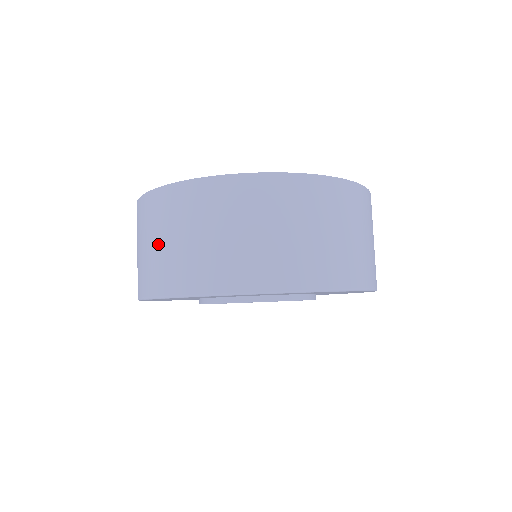
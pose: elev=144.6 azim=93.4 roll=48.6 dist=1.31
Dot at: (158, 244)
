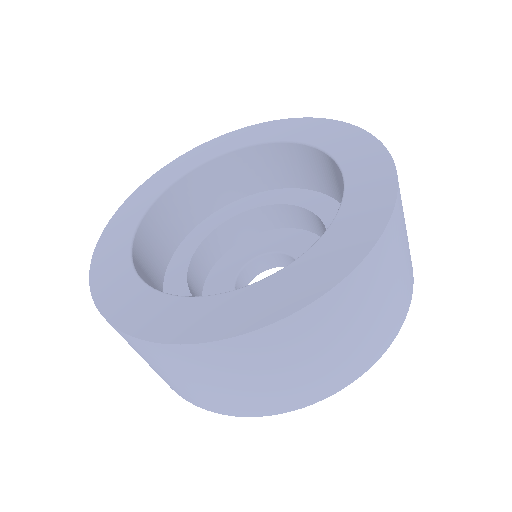
Dot at: (299, 370)
